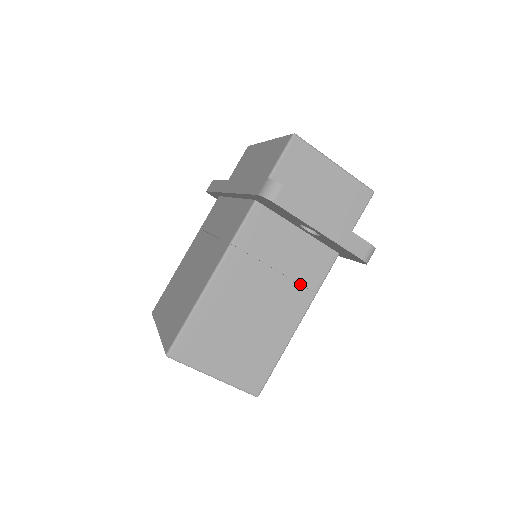
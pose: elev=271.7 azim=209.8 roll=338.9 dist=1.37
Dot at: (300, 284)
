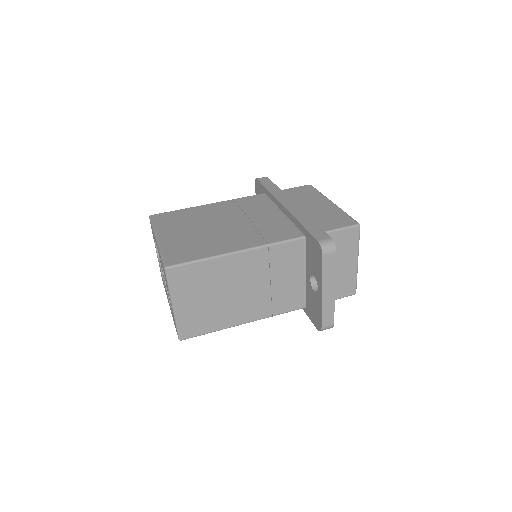
Dot at: (271, 302)
